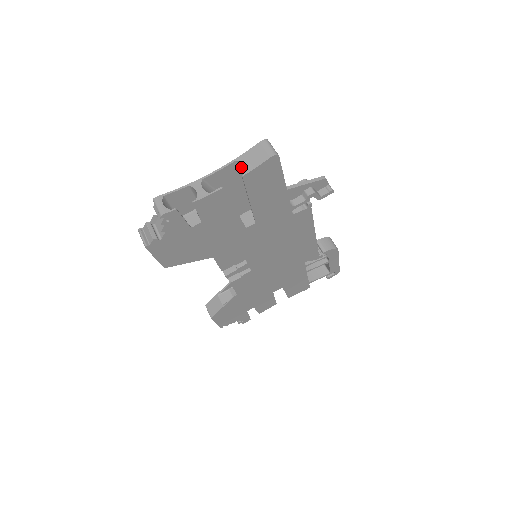
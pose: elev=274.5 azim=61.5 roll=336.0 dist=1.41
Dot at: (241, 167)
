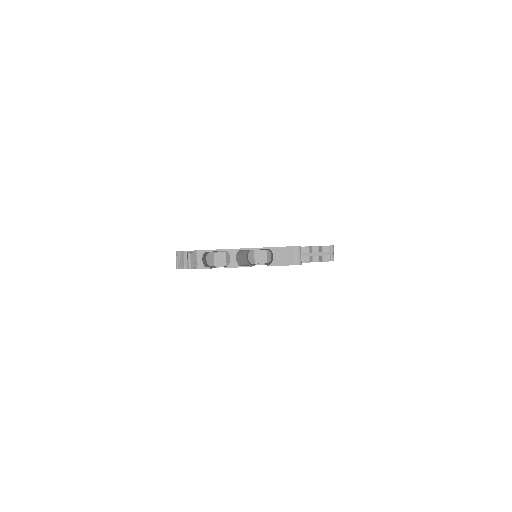
Dot at: occluded
